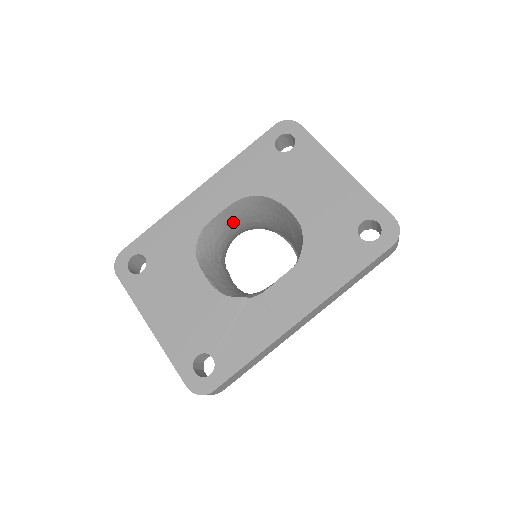
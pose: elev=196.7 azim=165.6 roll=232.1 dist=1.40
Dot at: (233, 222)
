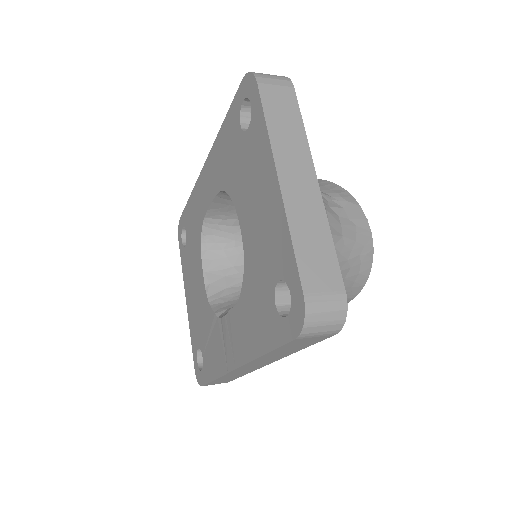
Dot at: occluded
